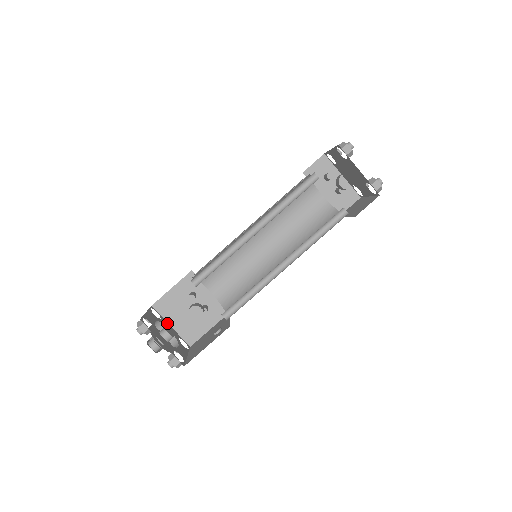
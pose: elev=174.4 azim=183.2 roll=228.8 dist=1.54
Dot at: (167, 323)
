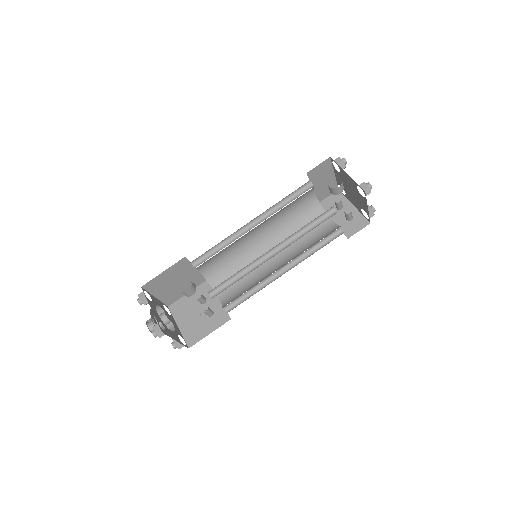
Dot at: (175, 323)
